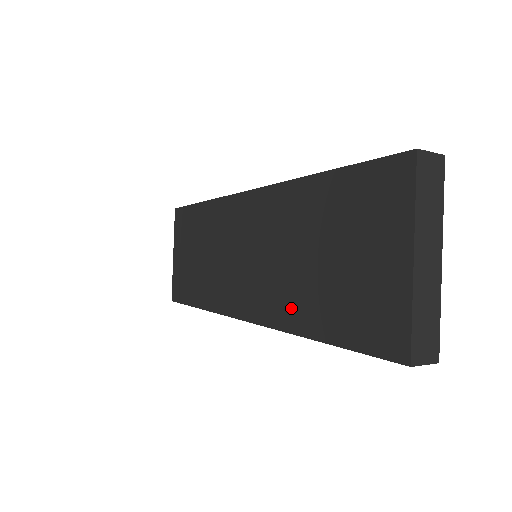
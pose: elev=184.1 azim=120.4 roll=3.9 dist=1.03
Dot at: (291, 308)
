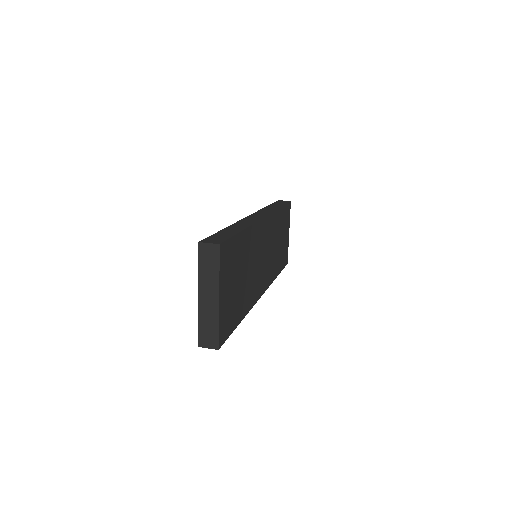
Dot at: occluded
